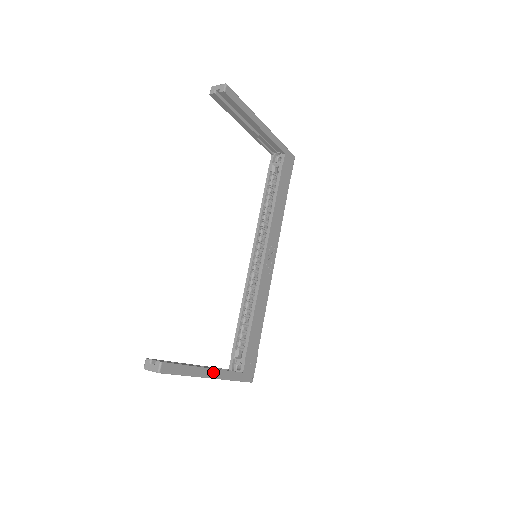
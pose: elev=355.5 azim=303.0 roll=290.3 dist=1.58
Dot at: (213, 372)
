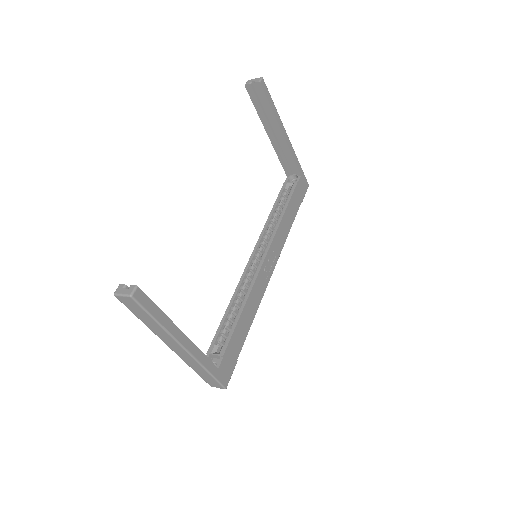
Dot at: (187, 342)
